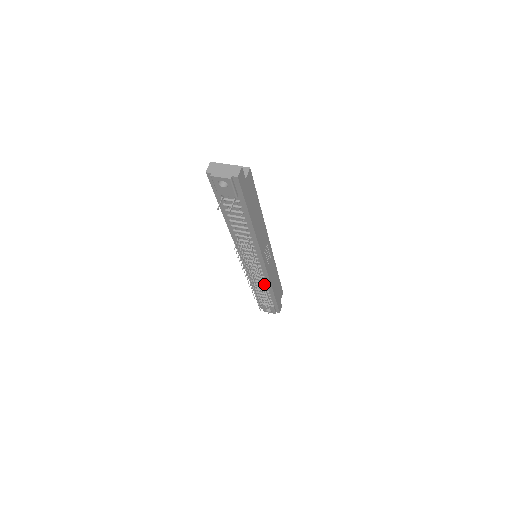
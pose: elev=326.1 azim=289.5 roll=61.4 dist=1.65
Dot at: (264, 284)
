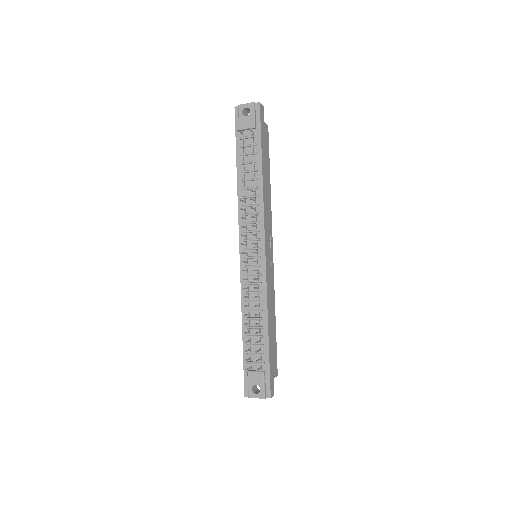
Dot at: (259, 304)
